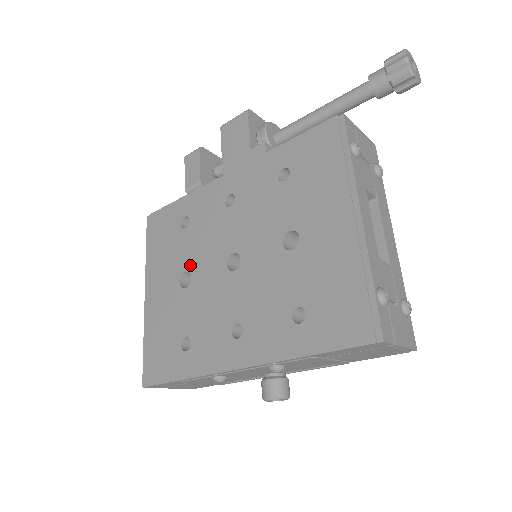
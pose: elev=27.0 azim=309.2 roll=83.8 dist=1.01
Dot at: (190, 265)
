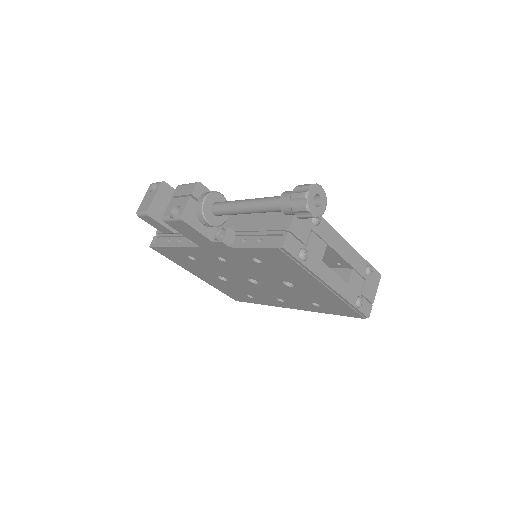
Dot at: (219, 275)
